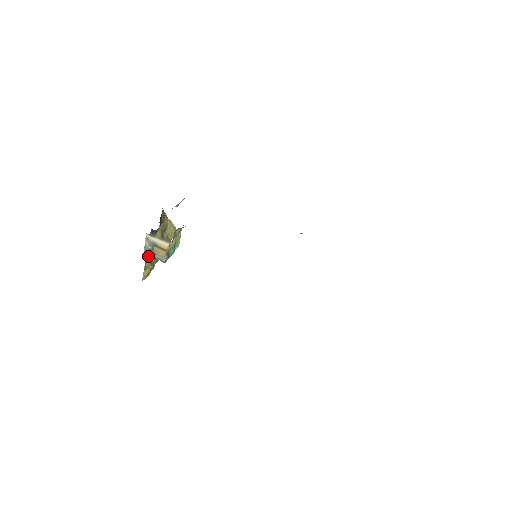
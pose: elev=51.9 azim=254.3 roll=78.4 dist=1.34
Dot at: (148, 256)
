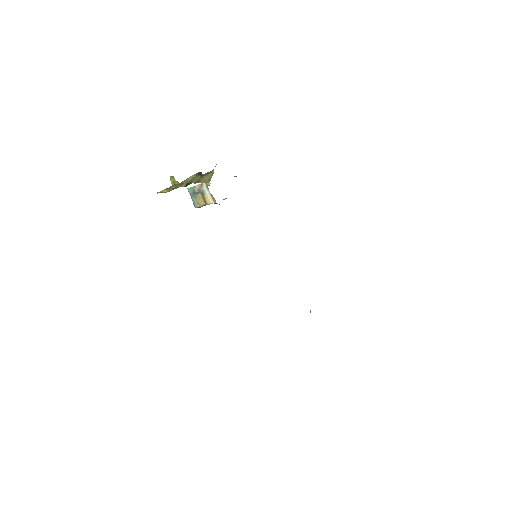
Dot at: (179, 184)
